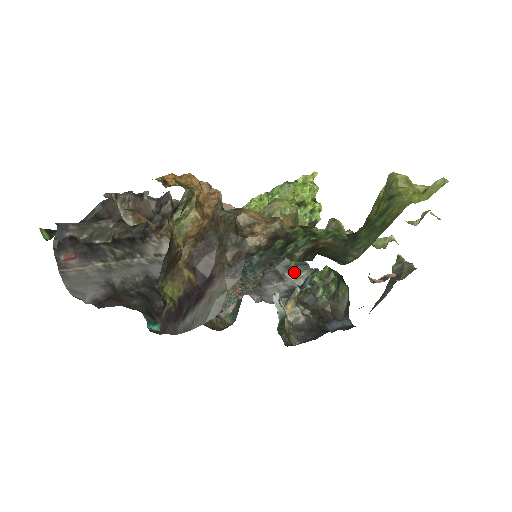
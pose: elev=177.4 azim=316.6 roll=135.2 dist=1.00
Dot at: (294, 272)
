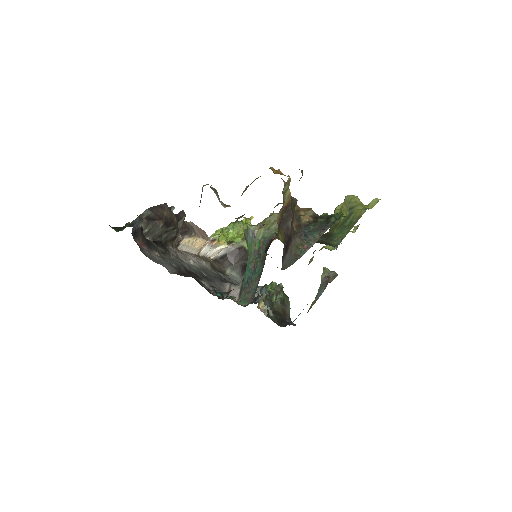
Dot at: occluded
